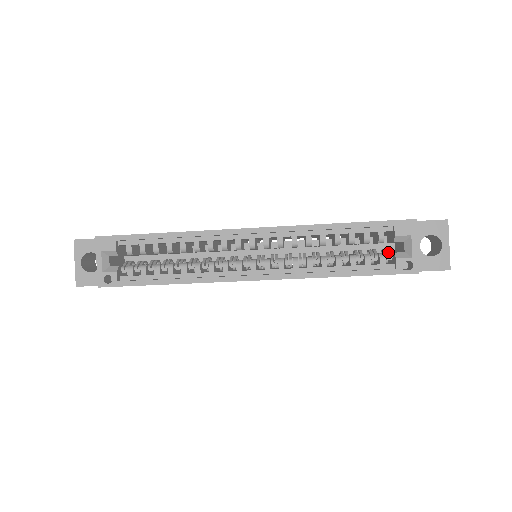
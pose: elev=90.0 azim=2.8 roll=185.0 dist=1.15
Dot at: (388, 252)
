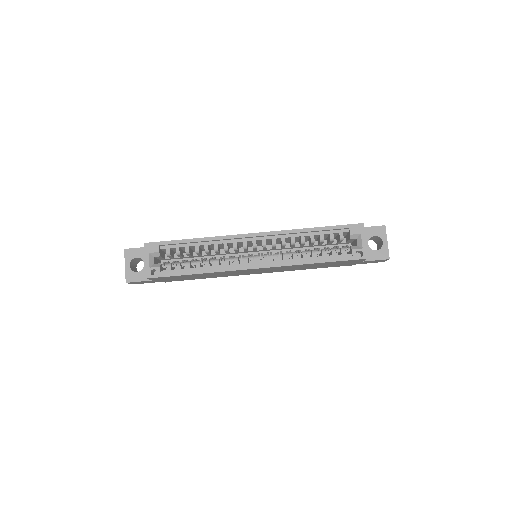
Dot at: (347, 247)
